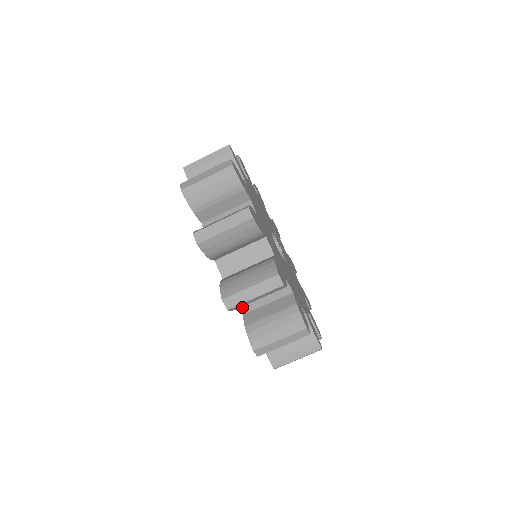
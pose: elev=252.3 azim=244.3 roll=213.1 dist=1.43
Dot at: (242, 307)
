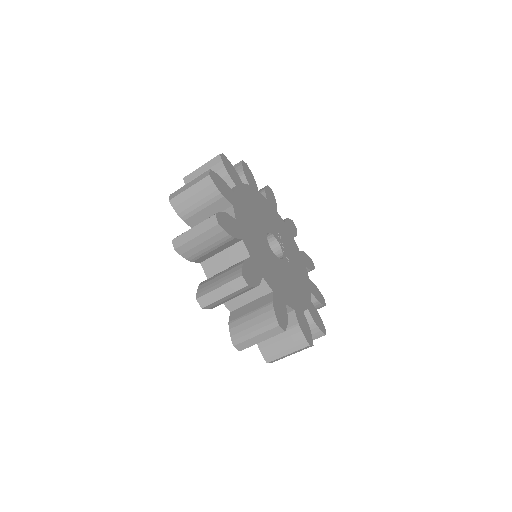
Dot at: (228, 305)
